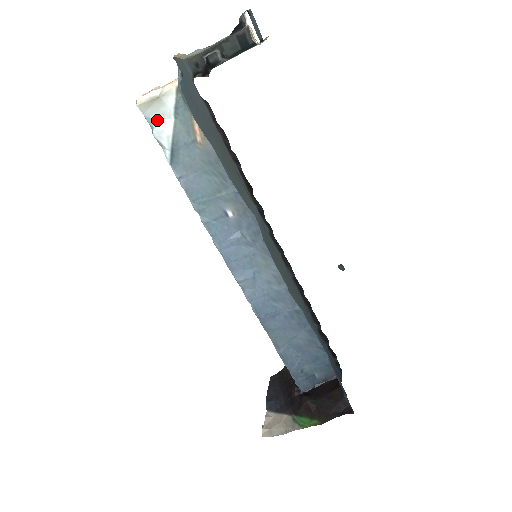
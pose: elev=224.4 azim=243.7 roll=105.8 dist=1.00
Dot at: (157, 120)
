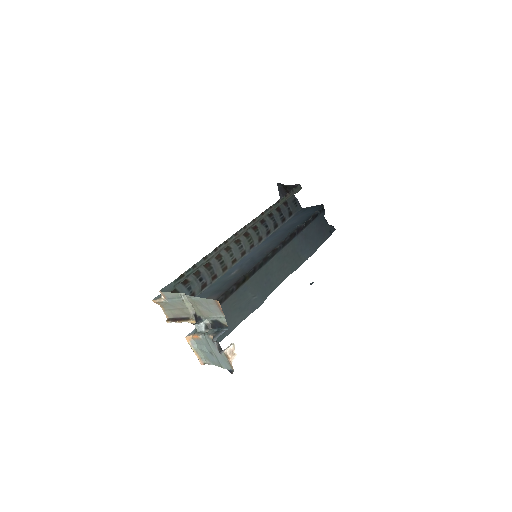
Dot at: occluded
